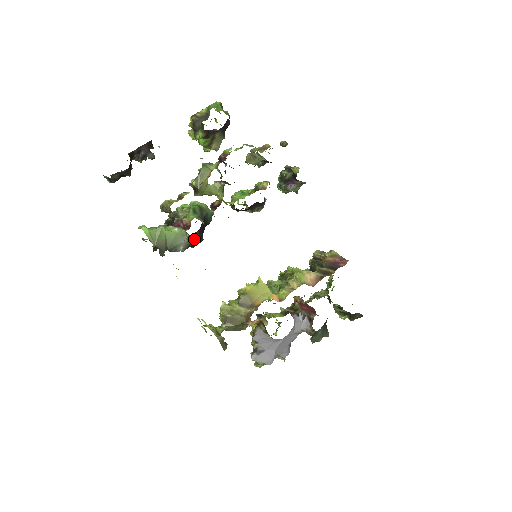
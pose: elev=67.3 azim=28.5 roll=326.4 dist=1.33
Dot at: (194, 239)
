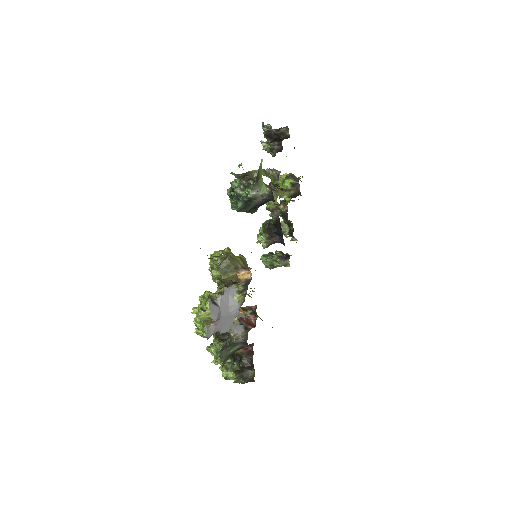
Dot at: (259, 200)
